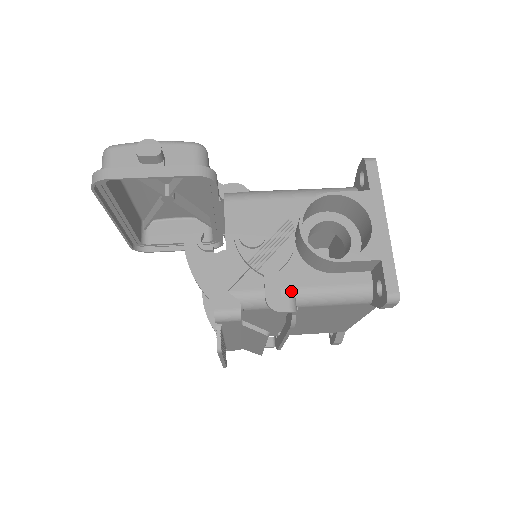
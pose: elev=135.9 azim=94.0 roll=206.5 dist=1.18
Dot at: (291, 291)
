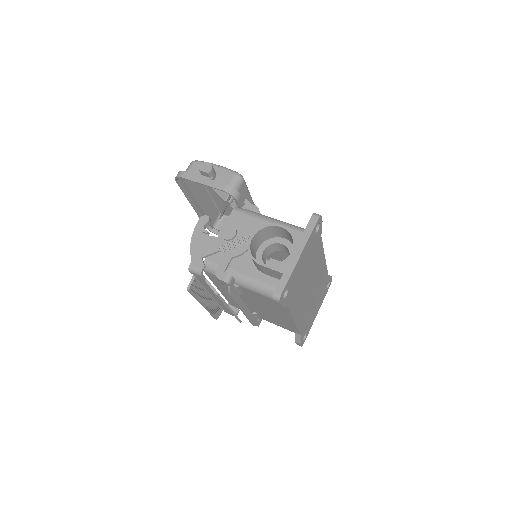
Dot at: (236, 273)
